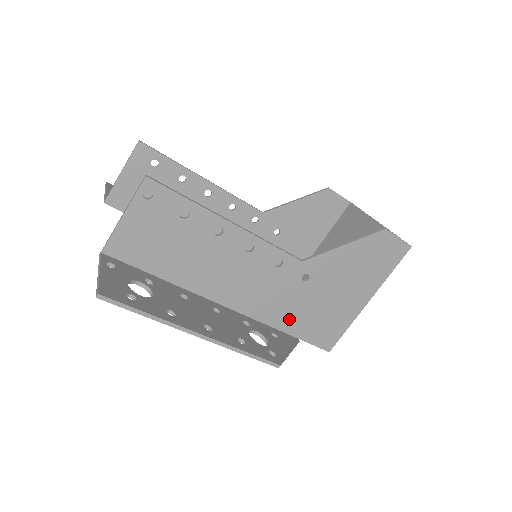
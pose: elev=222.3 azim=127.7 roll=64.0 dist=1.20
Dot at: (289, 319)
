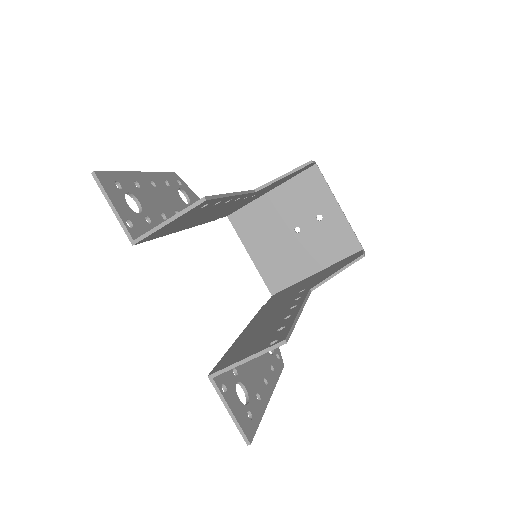
Dot at: occluded
